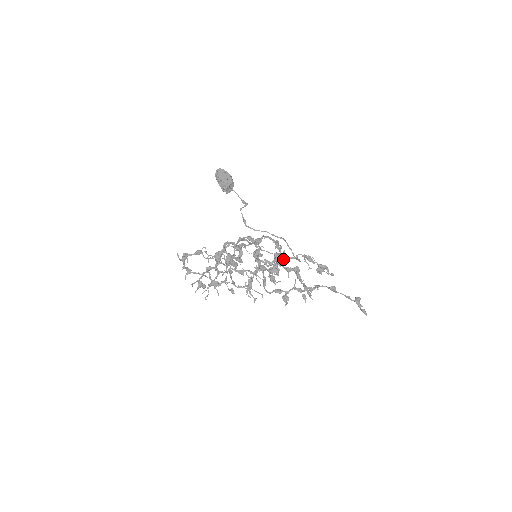
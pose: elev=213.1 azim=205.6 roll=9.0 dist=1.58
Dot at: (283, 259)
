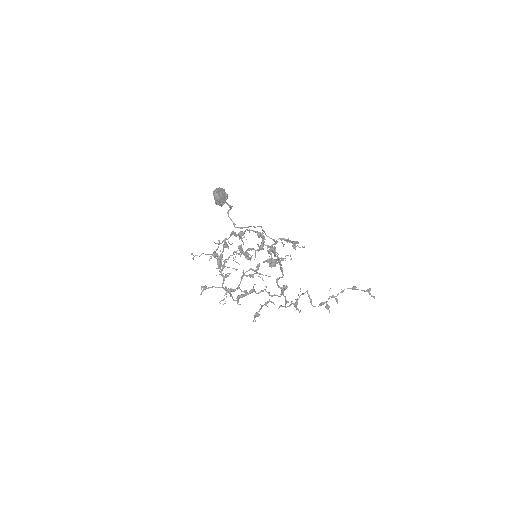
Dot at: occluded
